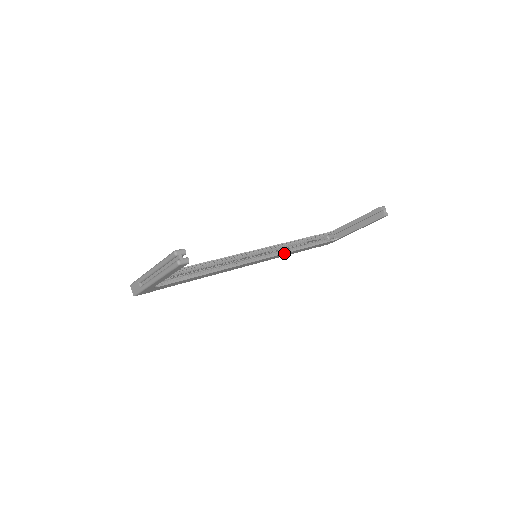
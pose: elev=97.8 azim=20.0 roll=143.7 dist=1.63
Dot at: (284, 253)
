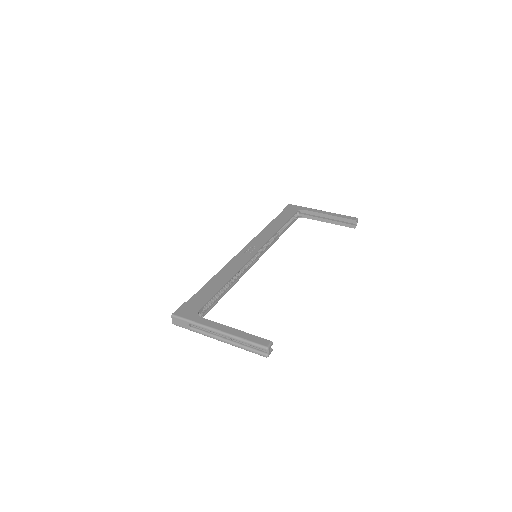
Dot at: (271, 245)
